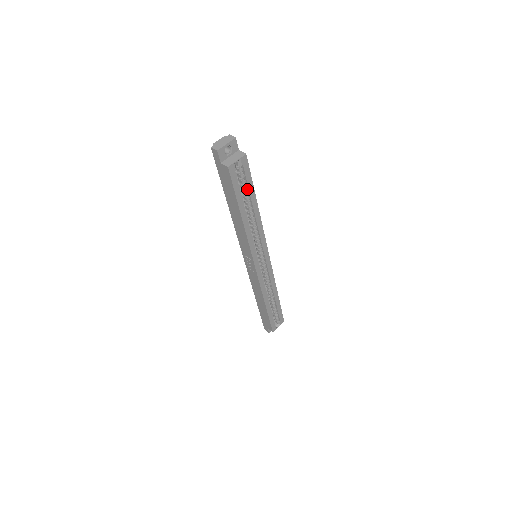
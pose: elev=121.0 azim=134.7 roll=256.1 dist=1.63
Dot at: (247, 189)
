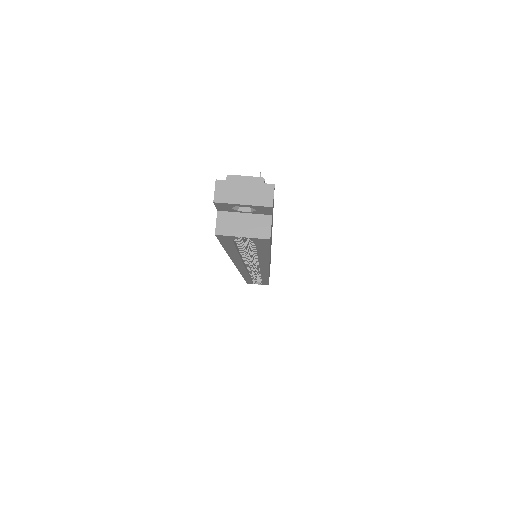
Dot at: occluded
